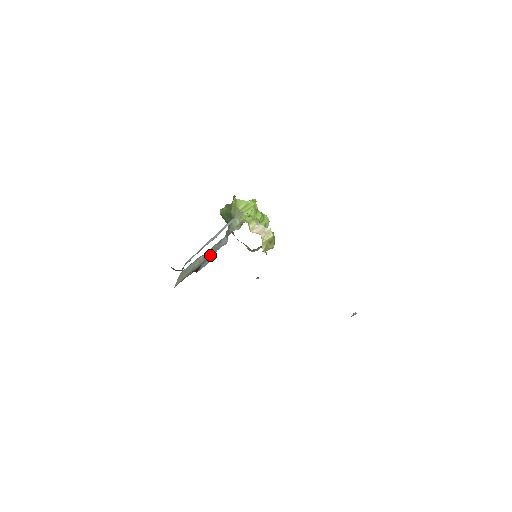
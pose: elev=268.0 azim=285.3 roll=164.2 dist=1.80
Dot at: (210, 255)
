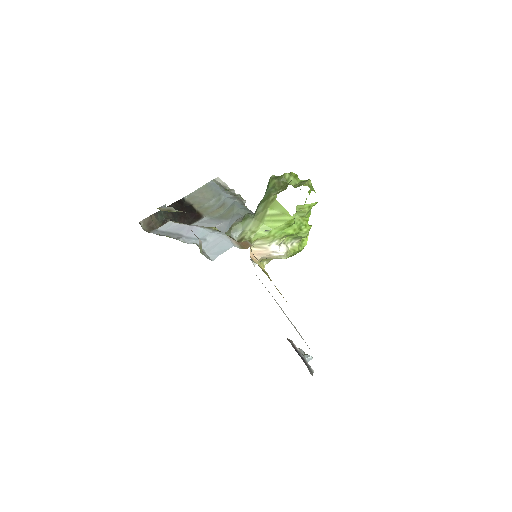
Dot at: (224, 210)
